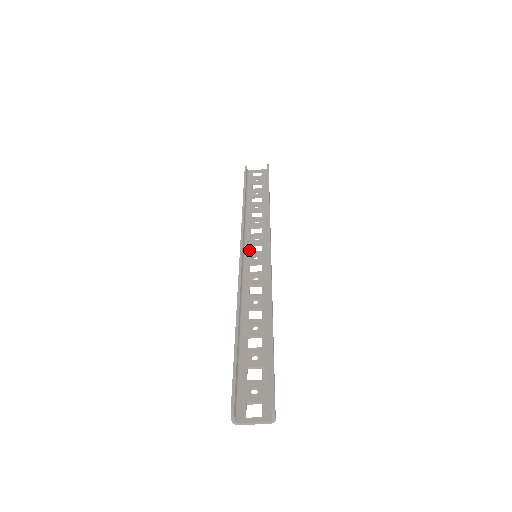
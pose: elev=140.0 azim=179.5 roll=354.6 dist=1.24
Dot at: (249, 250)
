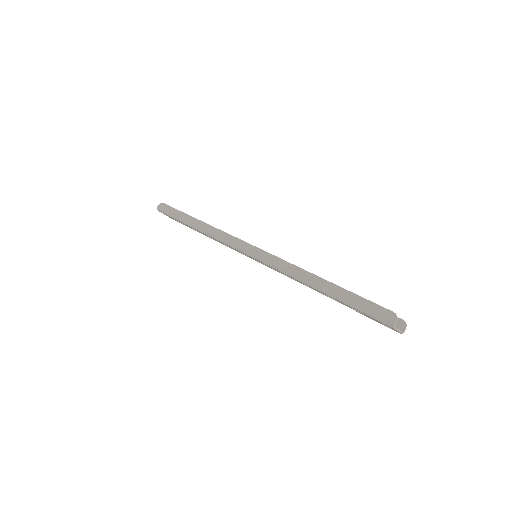
Dot at: occluded
